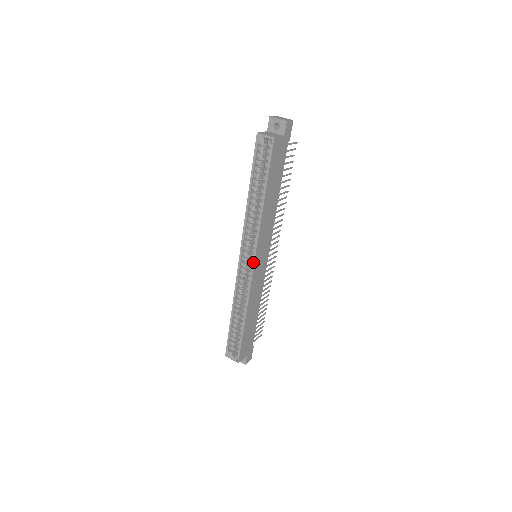
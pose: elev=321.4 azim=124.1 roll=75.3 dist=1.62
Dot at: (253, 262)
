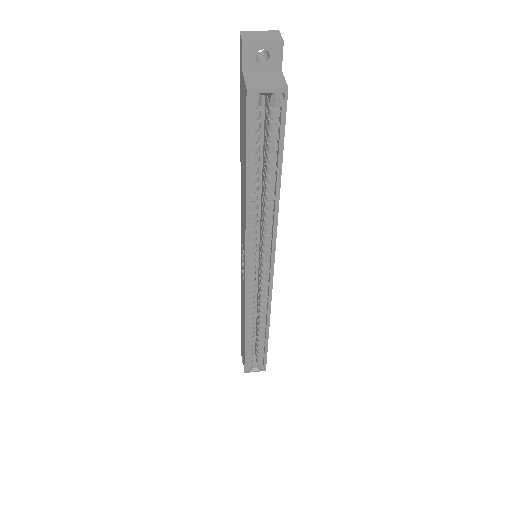
Dot at: (271, 273)
